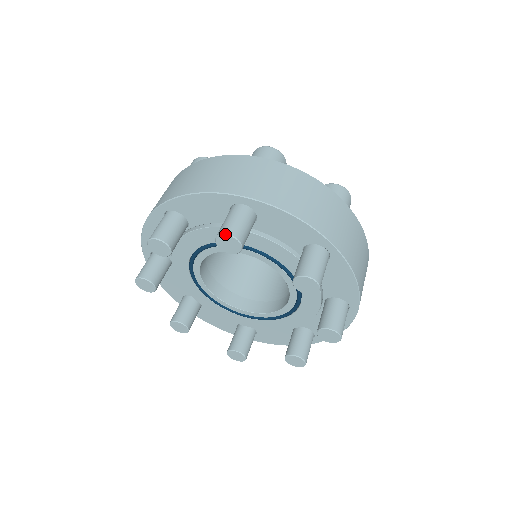
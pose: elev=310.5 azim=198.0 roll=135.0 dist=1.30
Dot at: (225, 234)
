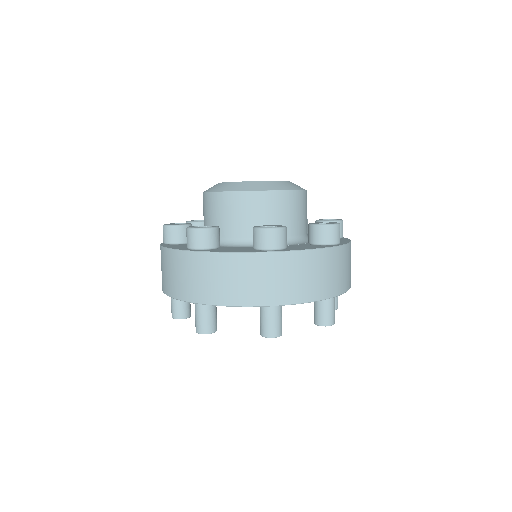
Dot at: occluded
